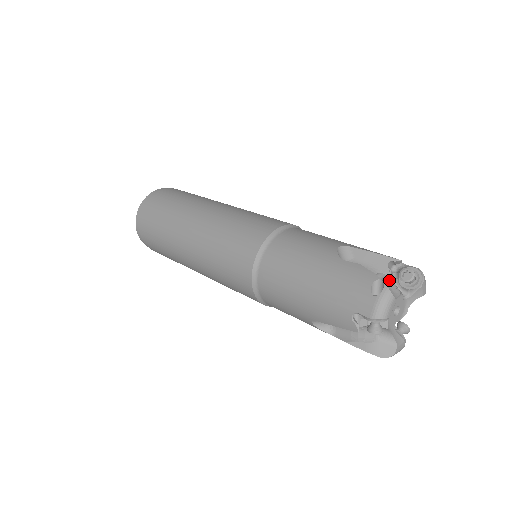
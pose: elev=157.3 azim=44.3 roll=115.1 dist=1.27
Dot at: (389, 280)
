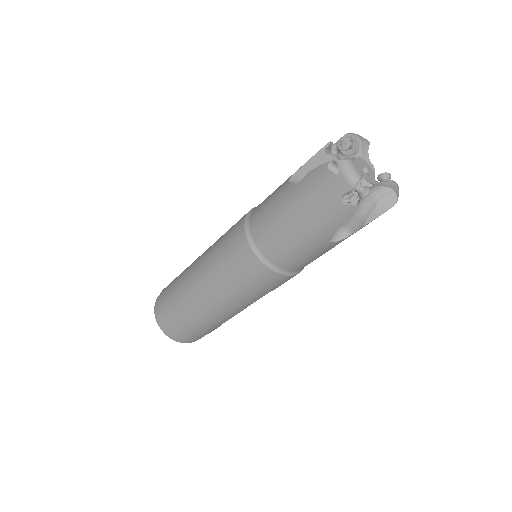
Dot at: occluded
